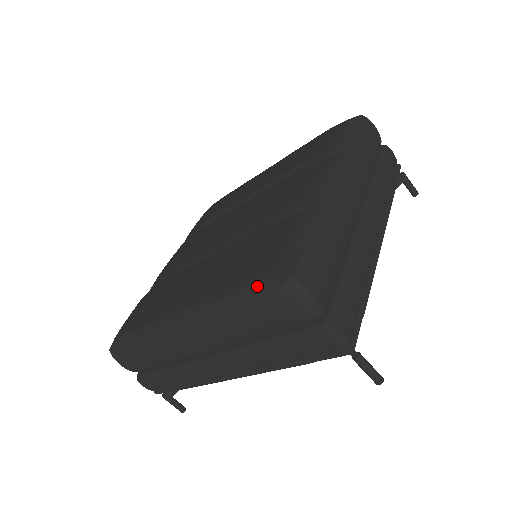
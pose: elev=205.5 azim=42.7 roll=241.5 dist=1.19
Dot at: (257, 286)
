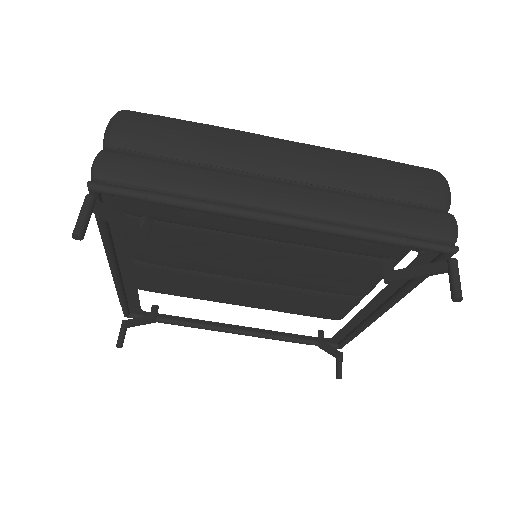
Dot at: occluded
